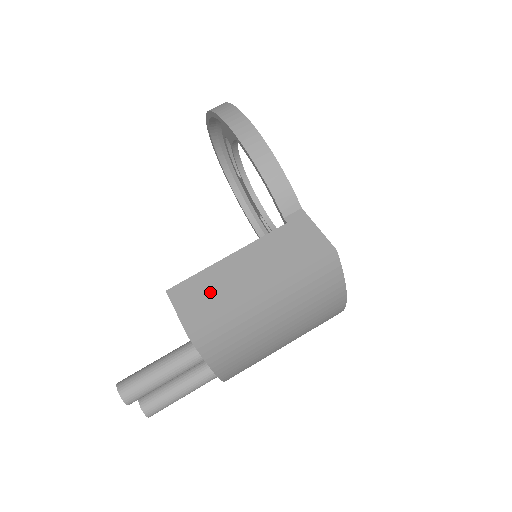
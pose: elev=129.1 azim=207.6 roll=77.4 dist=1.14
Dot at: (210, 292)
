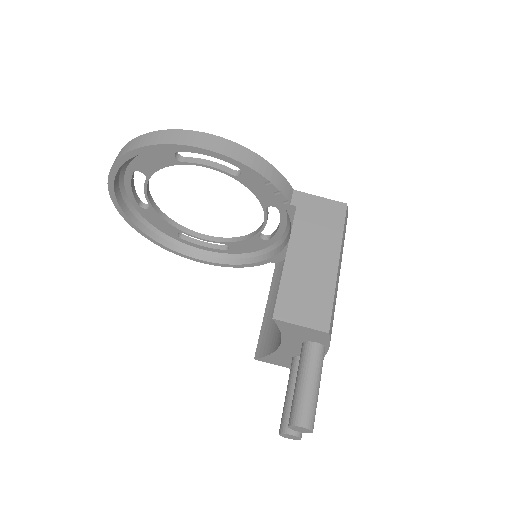
Dot at: (306, 292)
